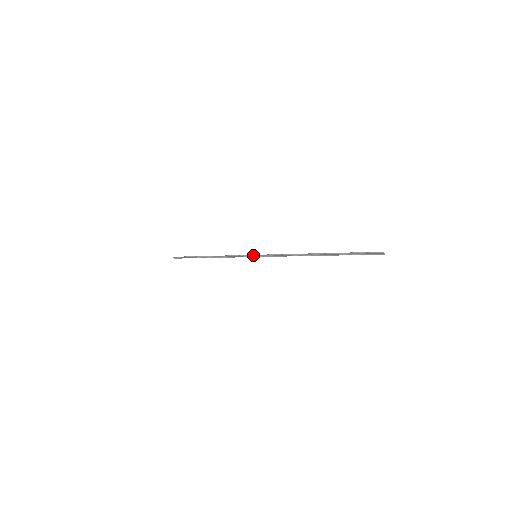
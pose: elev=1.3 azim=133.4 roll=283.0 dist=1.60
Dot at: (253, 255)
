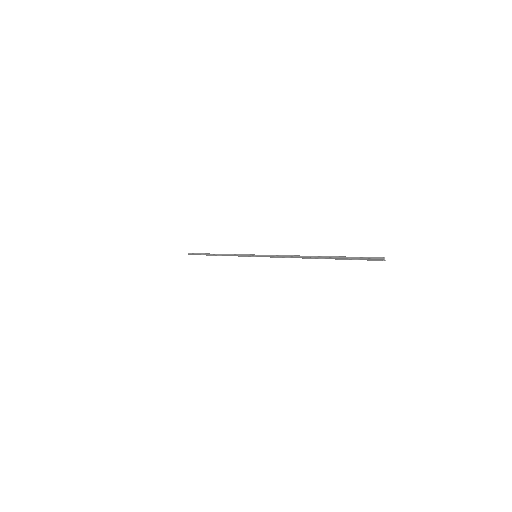
Dot at: (253, 255)
